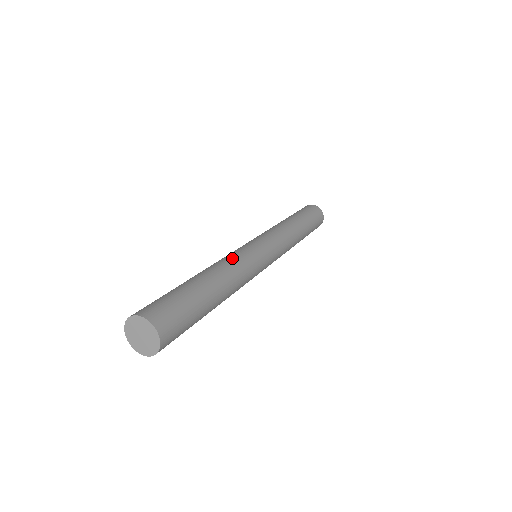
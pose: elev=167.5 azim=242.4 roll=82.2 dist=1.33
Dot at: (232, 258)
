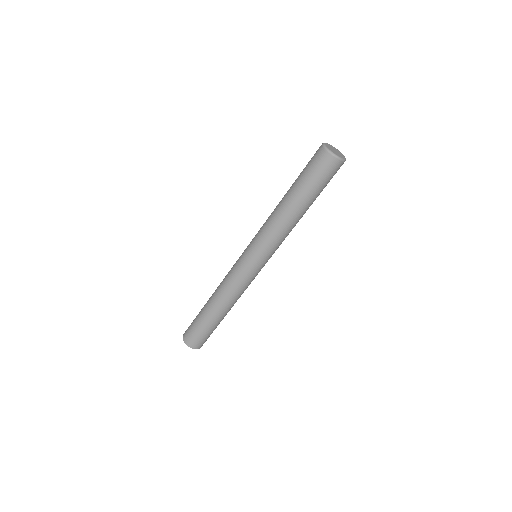
Dot at: (227, 285)
